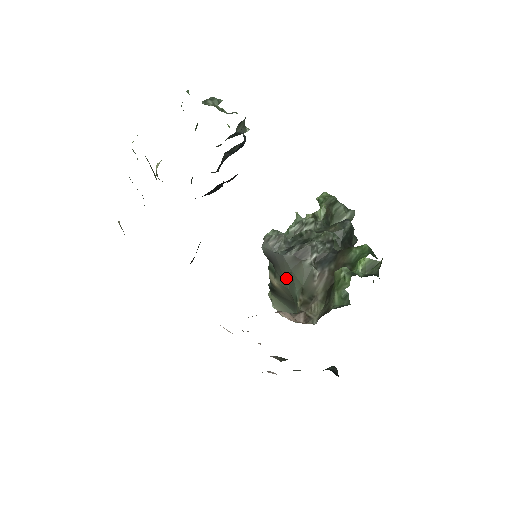
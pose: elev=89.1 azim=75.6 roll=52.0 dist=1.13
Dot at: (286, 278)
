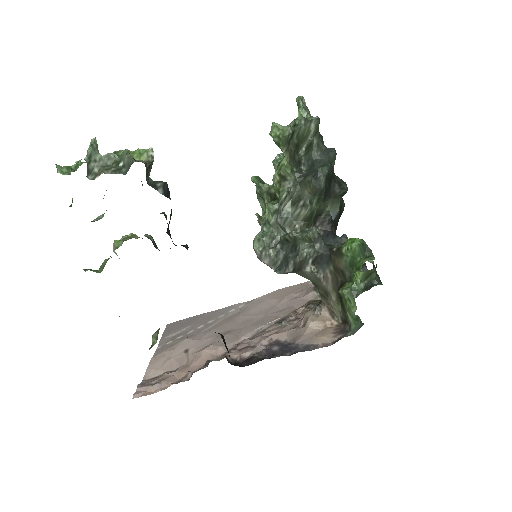
Dot at: occluded
